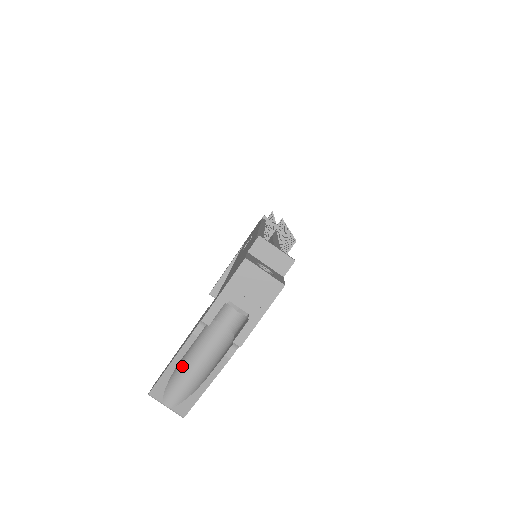
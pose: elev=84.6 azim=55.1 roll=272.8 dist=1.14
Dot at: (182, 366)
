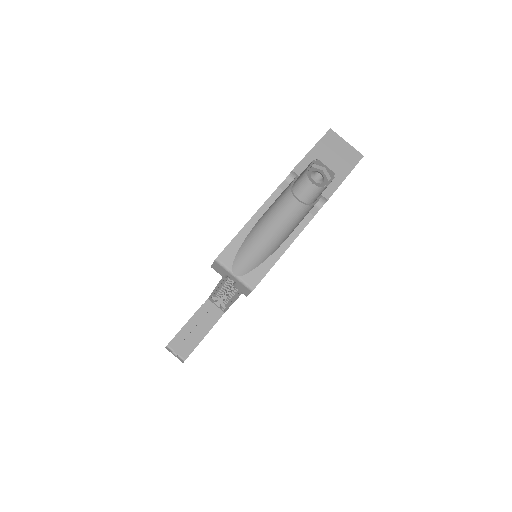
Dot at: (257, 231)
